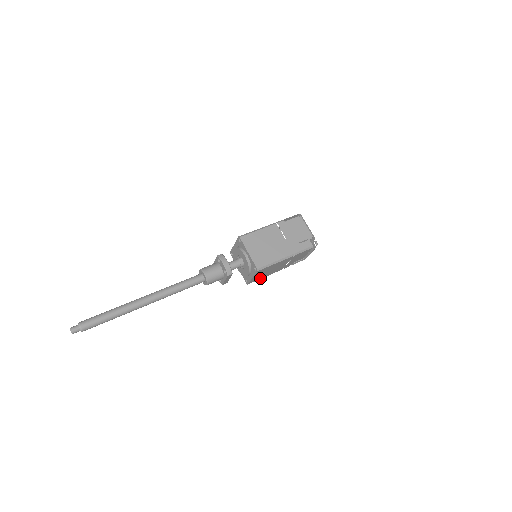
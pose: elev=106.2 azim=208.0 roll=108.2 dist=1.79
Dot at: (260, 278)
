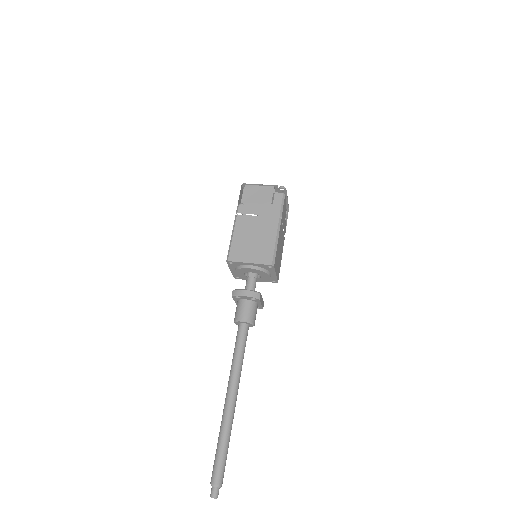
Dot at: (279, 266)
